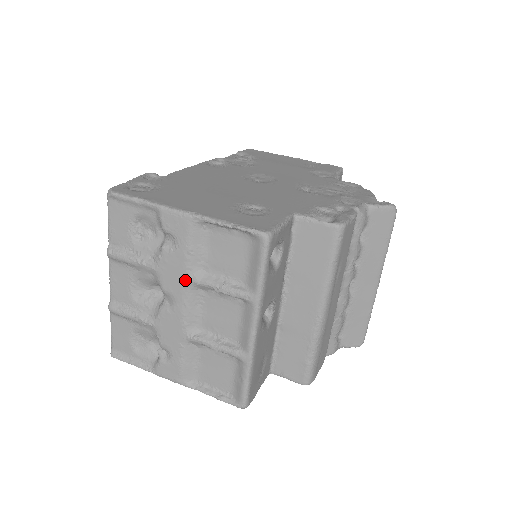
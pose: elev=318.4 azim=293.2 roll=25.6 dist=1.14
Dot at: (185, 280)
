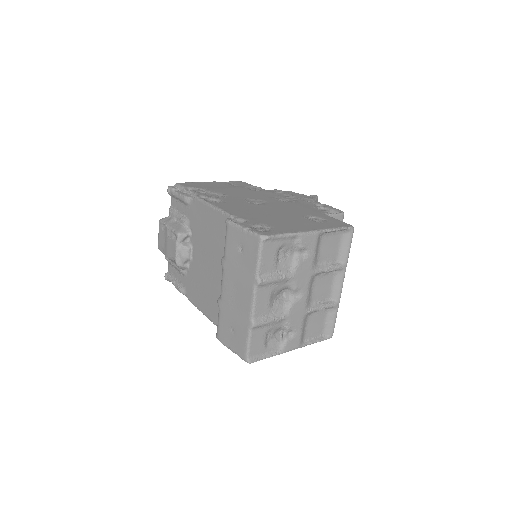
Dot at: (311, 274)
